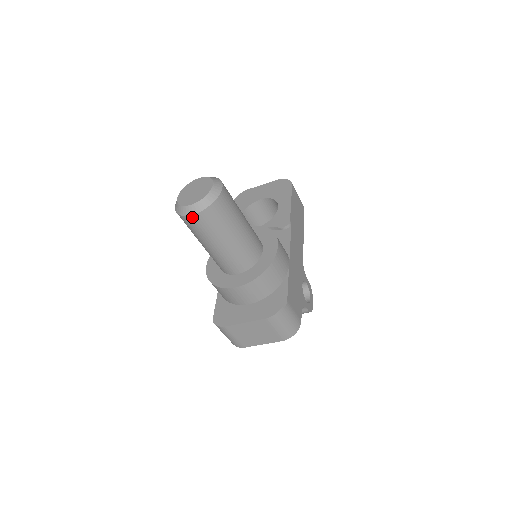
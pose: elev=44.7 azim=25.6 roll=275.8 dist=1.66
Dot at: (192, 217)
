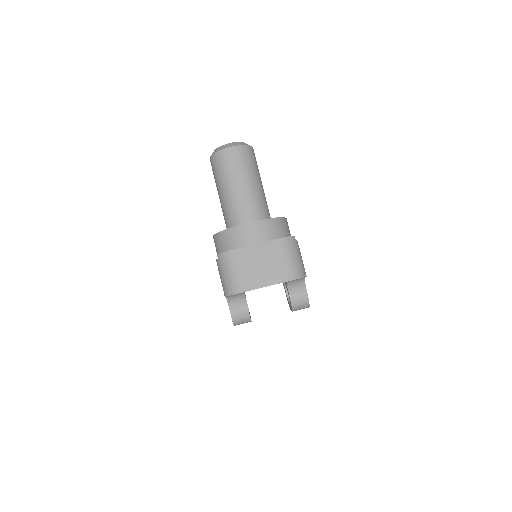
Dot at: (228, 150)
